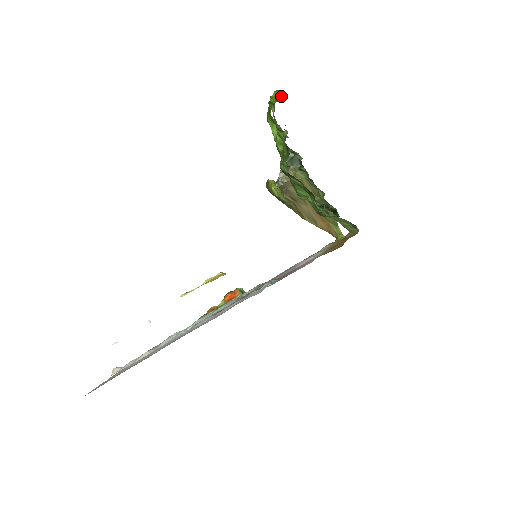
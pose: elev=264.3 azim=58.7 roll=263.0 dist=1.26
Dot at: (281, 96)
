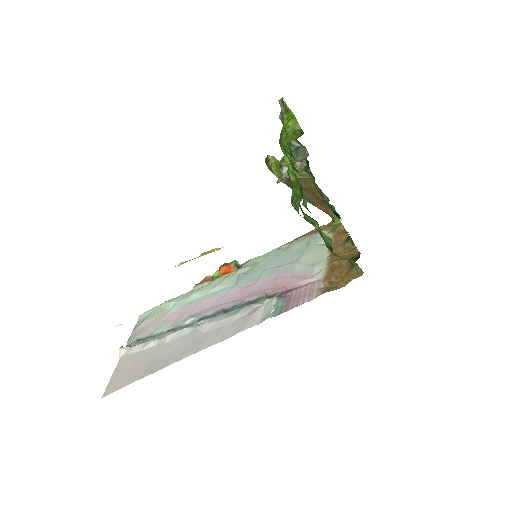
Dot at: (298, 127)
